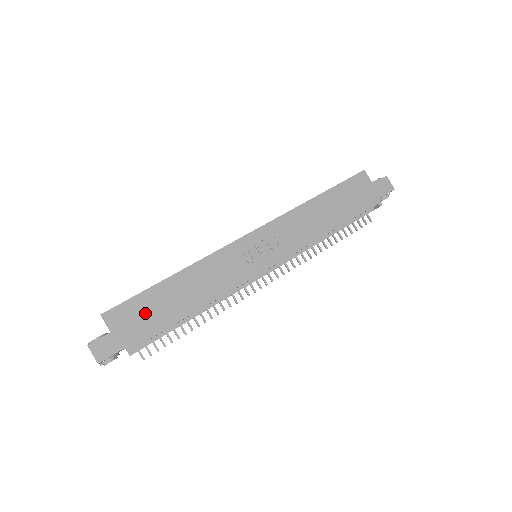
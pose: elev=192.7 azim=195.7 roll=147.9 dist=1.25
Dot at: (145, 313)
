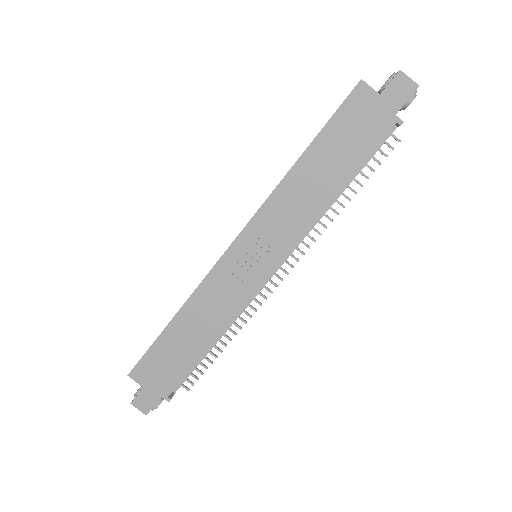
Dot at: (164, 362)
